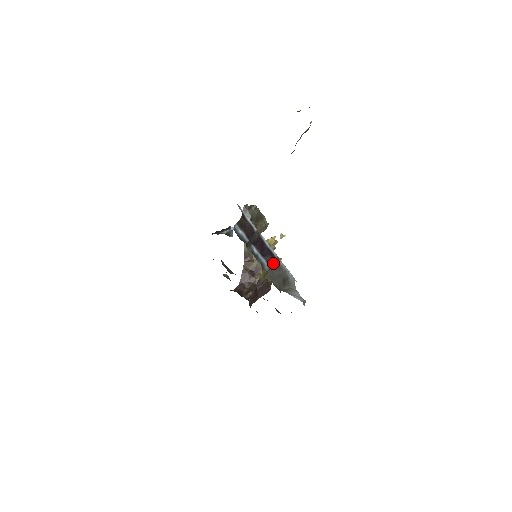
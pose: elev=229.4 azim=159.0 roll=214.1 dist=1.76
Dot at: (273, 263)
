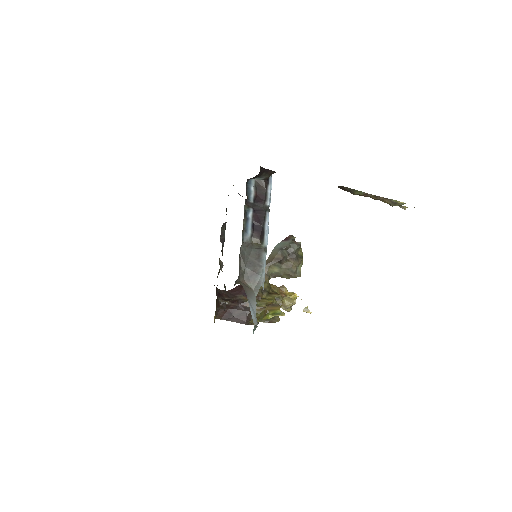
Dot at: (257, 247)
